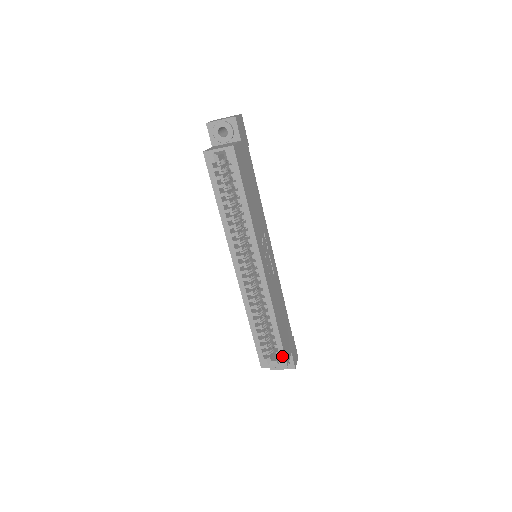
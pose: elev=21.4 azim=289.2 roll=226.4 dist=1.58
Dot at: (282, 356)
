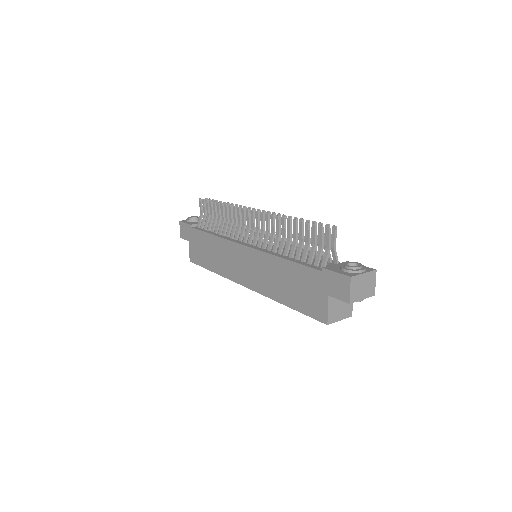
Dot at: occluded
